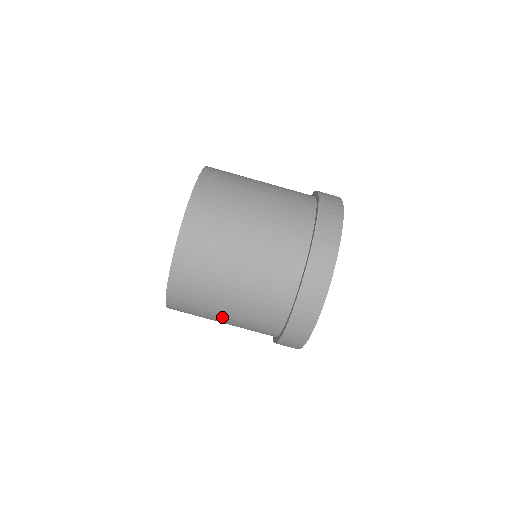
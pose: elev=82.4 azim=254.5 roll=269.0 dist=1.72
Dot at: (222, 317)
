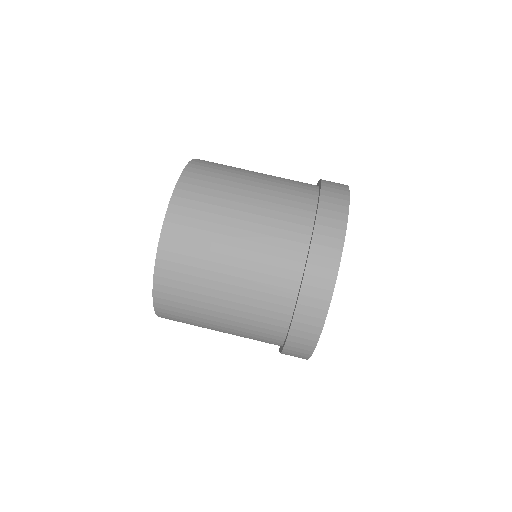
Dot at: (231, 248)
